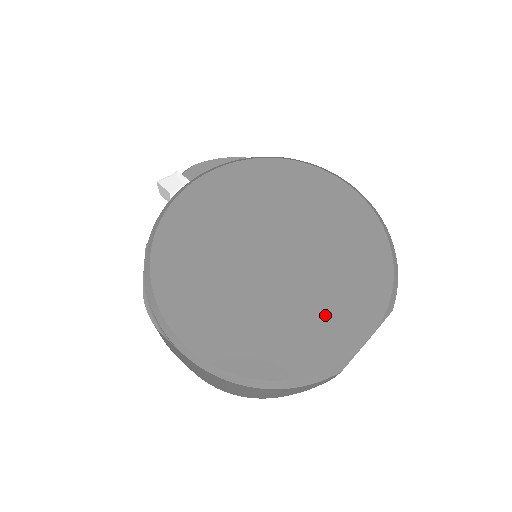
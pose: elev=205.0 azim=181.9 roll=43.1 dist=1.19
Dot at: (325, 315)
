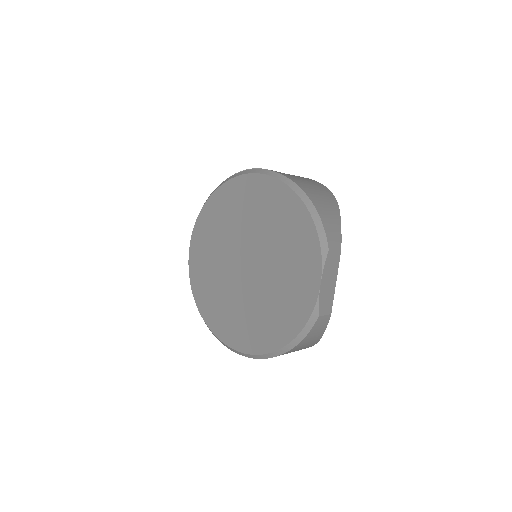
Dot at: (289, 285)
